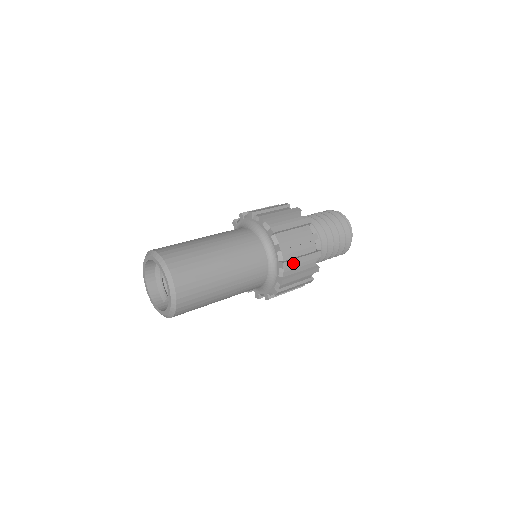
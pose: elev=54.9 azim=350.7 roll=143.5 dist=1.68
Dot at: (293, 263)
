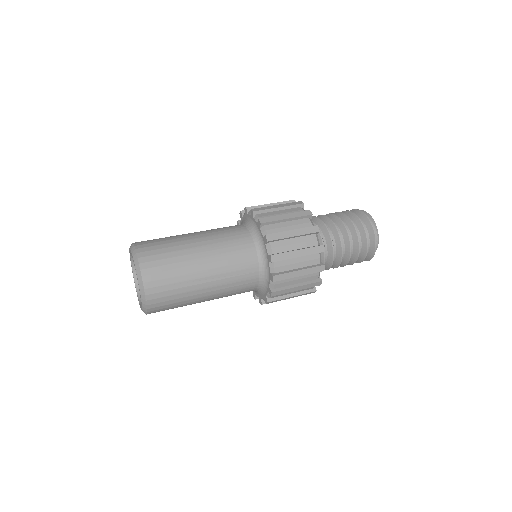
Dot at: (285, 257)
